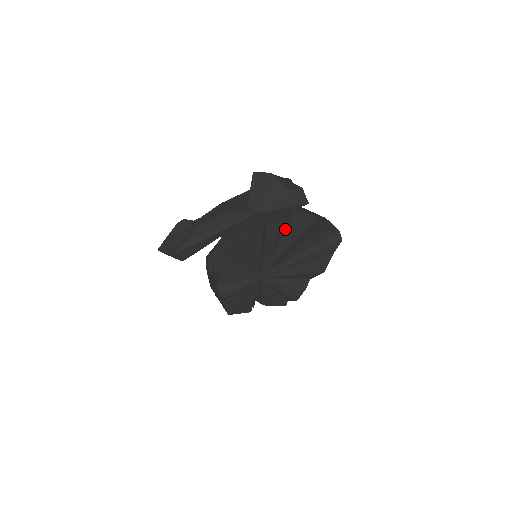
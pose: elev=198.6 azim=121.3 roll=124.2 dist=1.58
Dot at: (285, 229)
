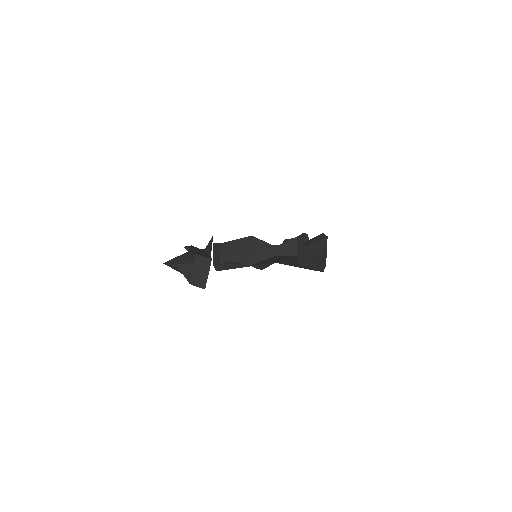
Dot at: occluded
